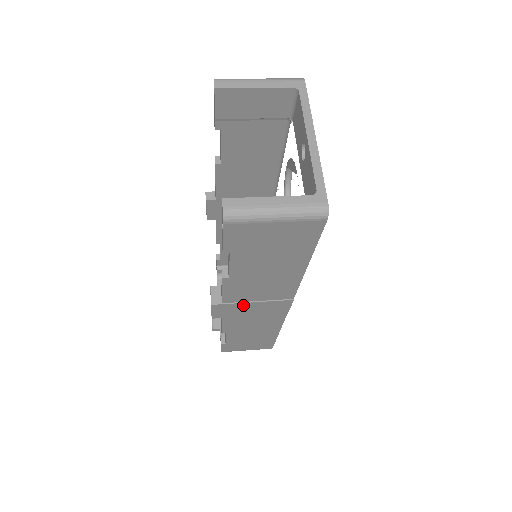
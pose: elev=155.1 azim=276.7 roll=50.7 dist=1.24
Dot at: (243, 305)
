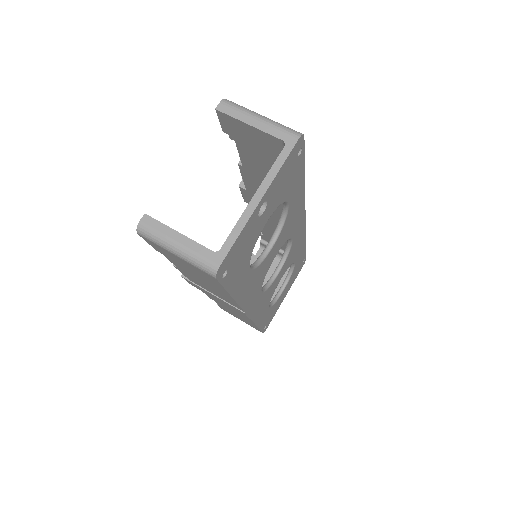
Dot at: (207, 291)
